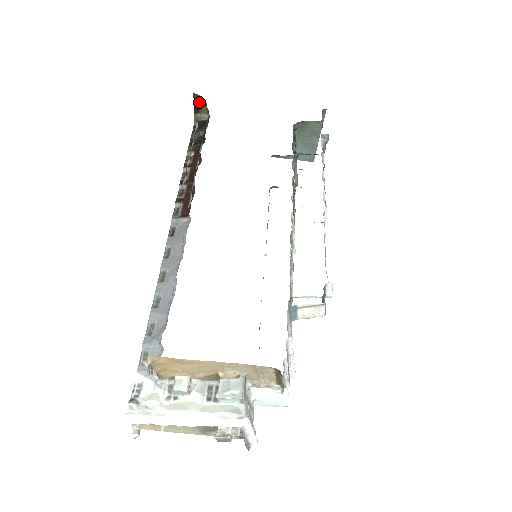
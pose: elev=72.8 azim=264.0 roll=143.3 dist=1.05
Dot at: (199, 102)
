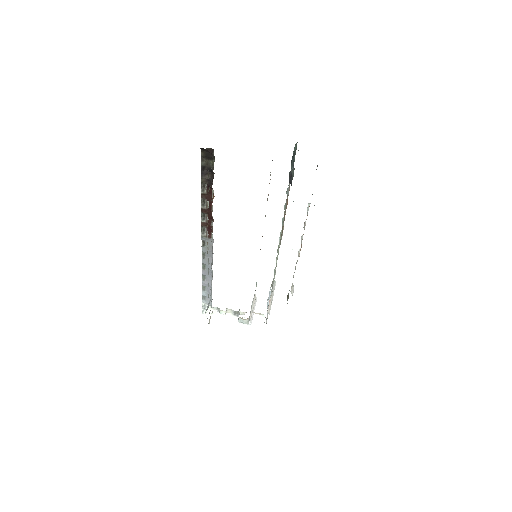
Dot at: occluded
